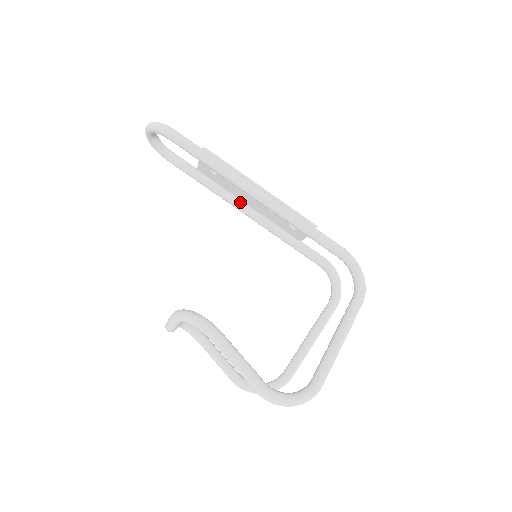
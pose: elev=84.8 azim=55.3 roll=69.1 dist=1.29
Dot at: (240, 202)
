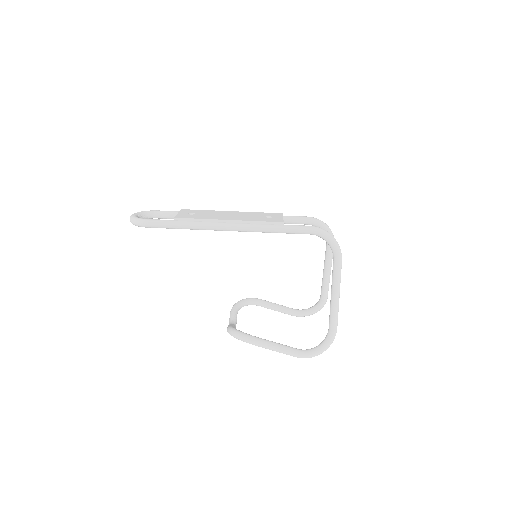
Dot at: occluded
